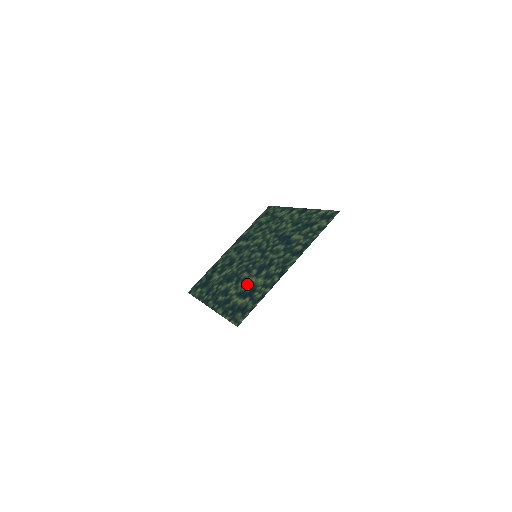
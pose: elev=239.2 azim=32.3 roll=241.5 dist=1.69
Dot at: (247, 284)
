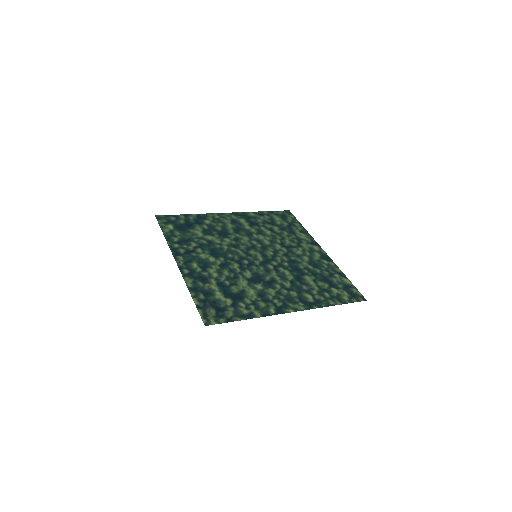
Dot at: (235, 281)
